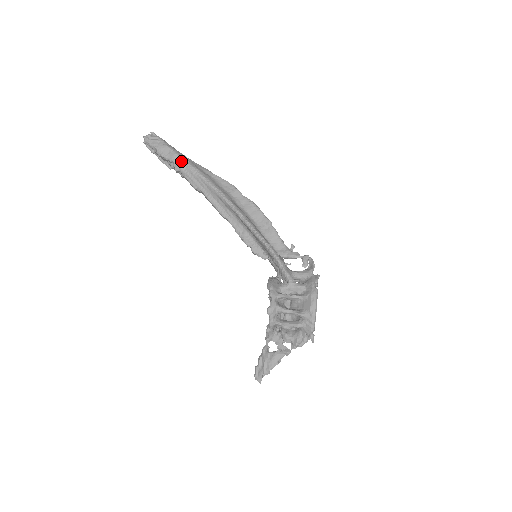
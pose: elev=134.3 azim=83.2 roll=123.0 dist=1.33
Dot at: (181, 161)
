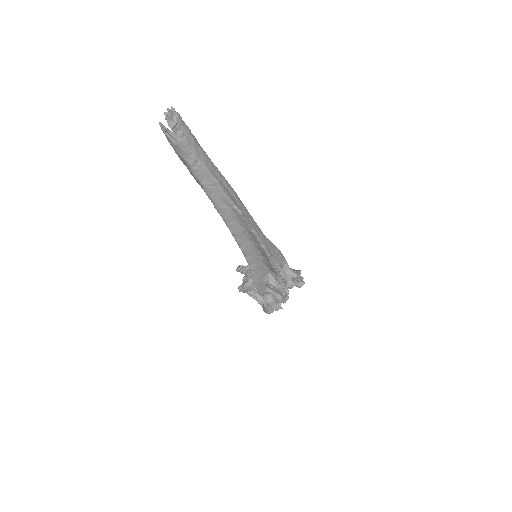
Dot at: (199, 183)
